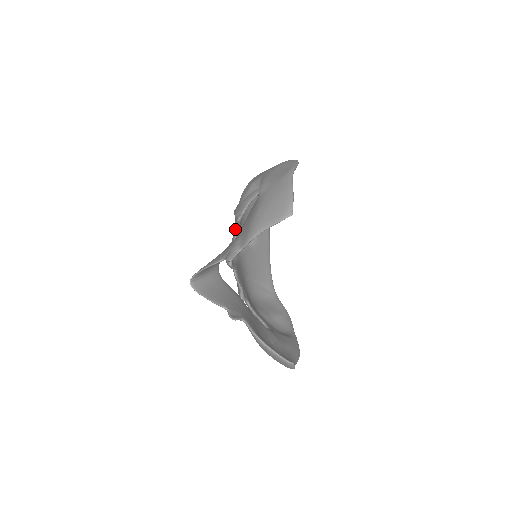
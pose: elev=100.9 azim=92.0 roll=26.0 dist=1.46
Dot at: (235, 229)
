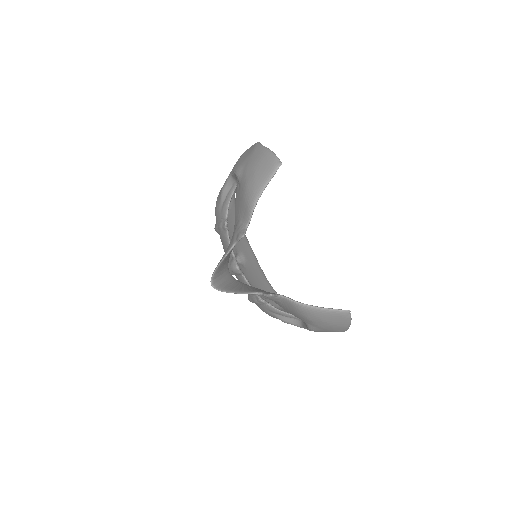
Dot at: (226, 237)
